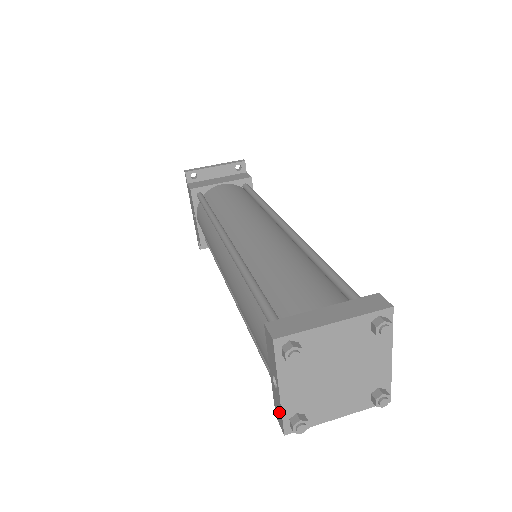
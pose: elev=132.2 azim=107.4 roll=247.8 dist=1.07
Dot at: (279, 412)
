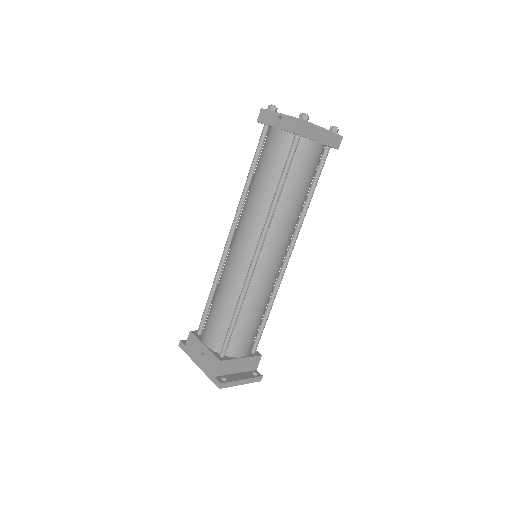
Dot at: (293, 122)
